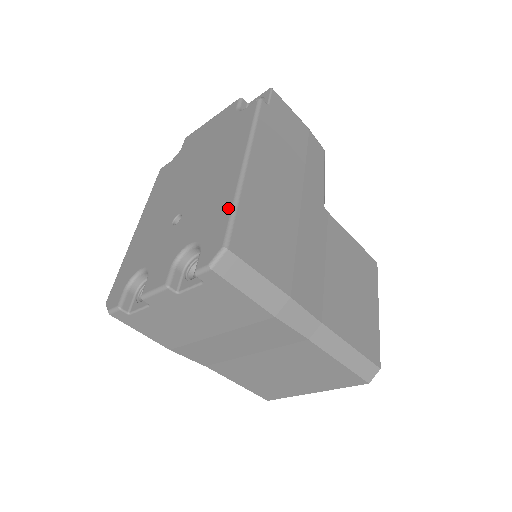
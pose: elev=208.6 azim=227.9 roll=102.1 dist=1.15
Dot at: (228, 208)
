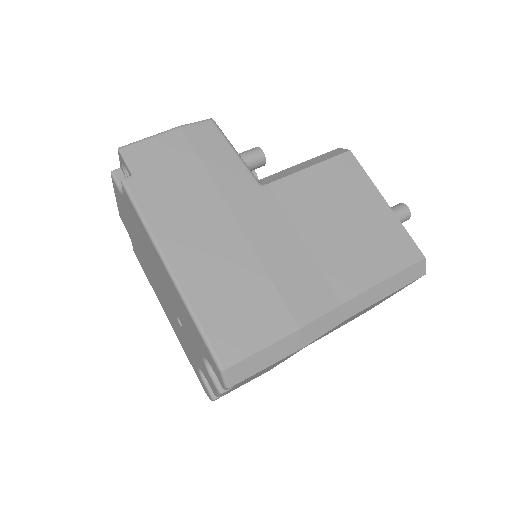
Dot at: (195, 328)
